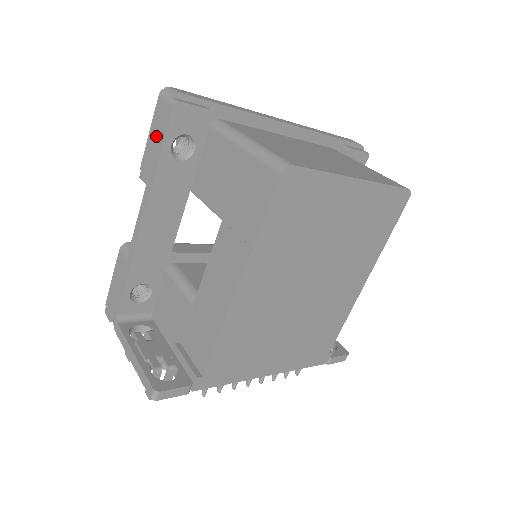
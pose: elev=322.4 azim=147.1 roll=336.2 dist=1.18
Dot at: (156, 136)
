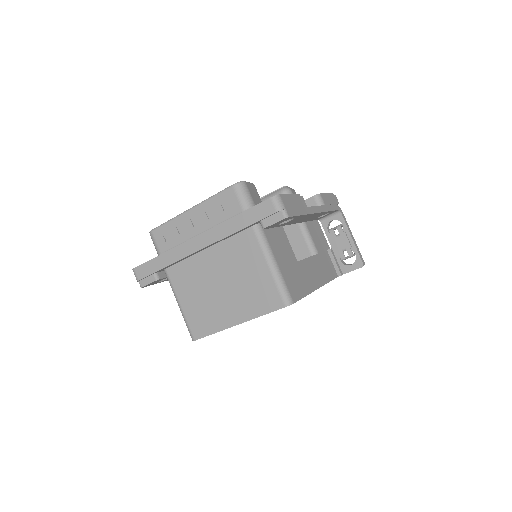
Dot at: occluded
